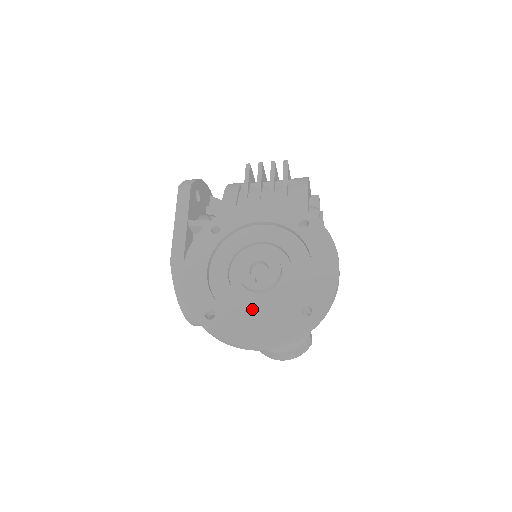
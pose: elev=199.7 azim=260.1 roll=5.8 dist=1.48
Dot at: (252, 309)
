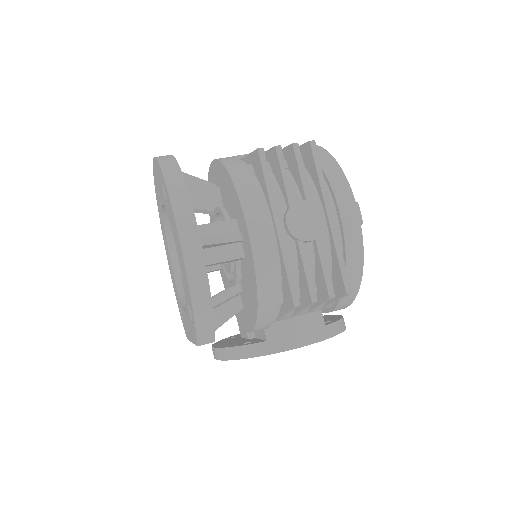
Dot at: occluded
